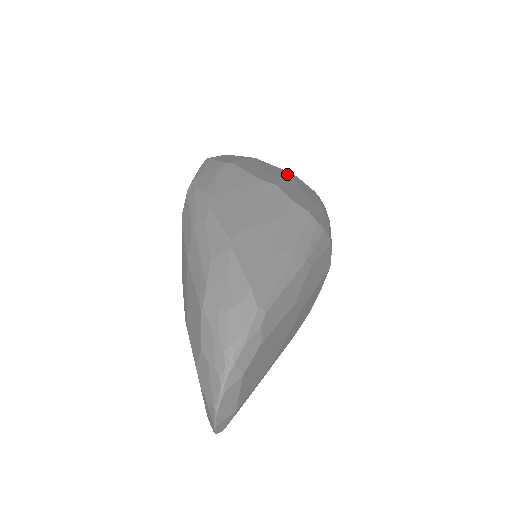
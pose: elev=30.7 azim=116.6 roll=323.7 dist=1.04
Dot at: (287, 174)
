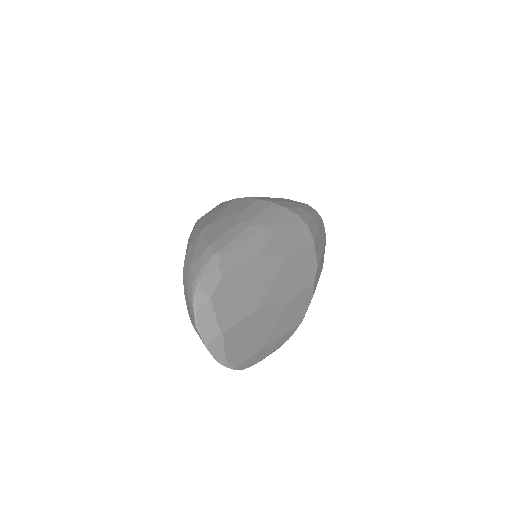
Dot at: occluded
